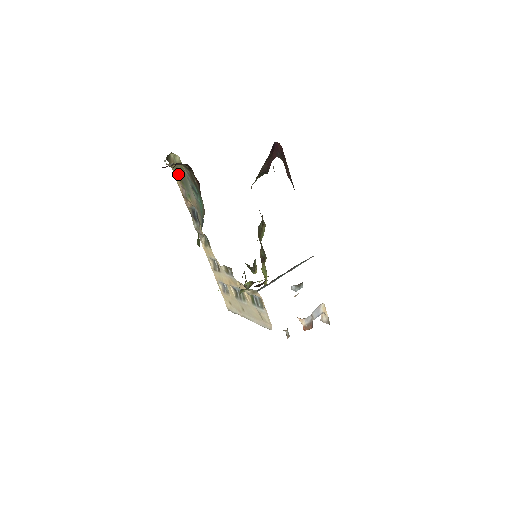
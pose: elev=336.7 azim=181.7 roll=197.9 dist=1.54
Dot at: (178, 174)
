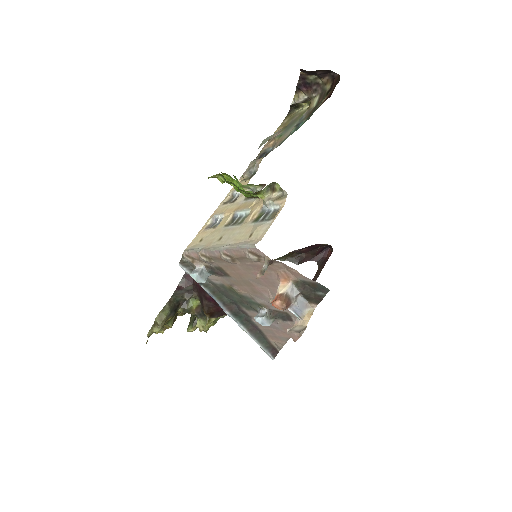
Dot at: (286, 124)
